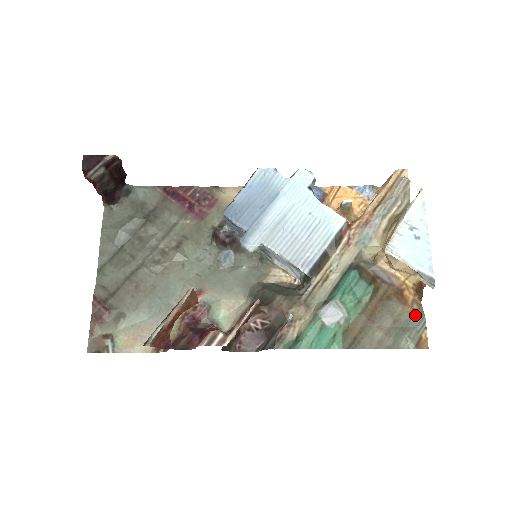
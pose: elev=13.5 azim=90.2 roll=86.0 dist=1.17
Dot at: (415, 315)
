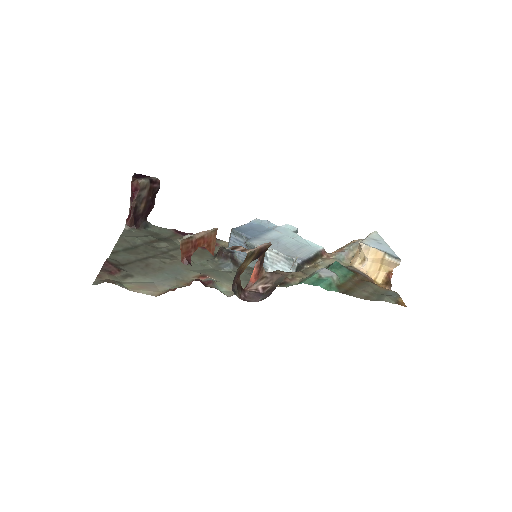
Dot at: (389, 291)
